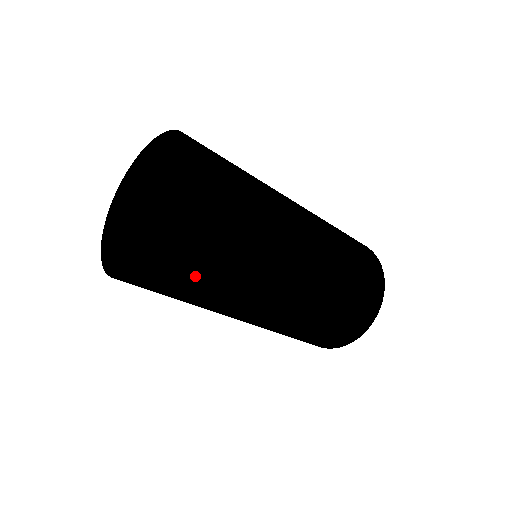
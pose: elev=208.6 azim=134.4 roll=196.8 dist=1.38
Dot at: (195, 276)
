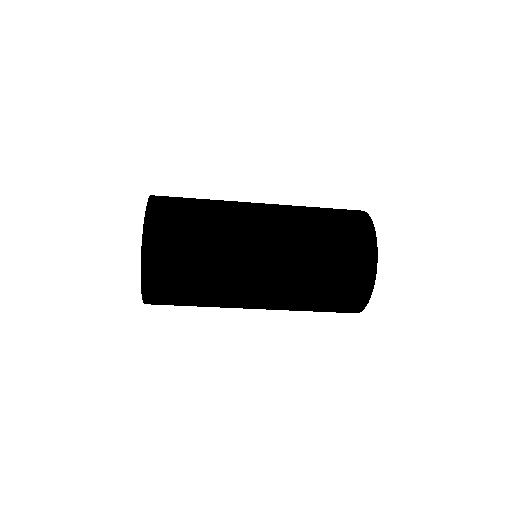
Dot at: (180, 271)
